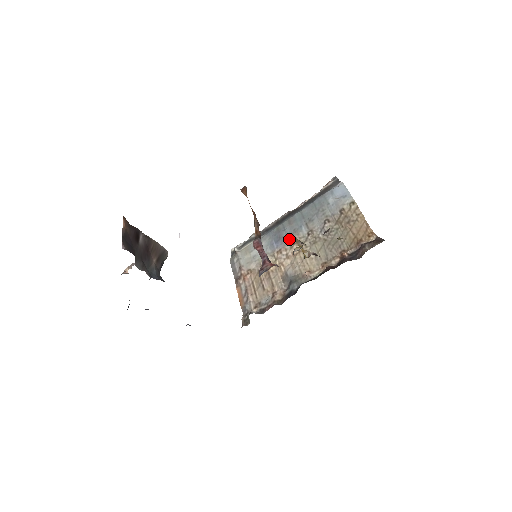
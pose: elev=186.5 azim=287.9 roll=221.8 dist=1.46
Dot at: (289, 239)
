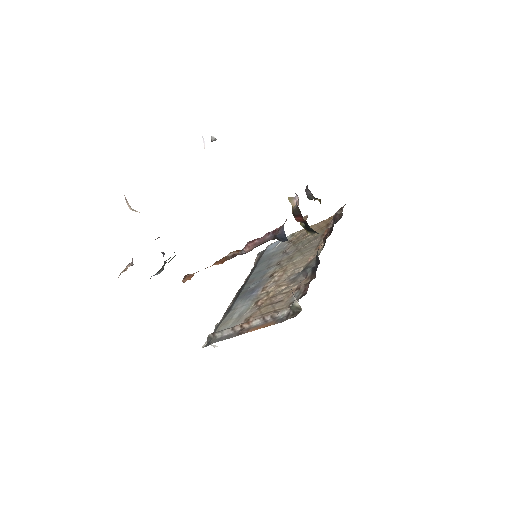
Dot at: (263, 280)
